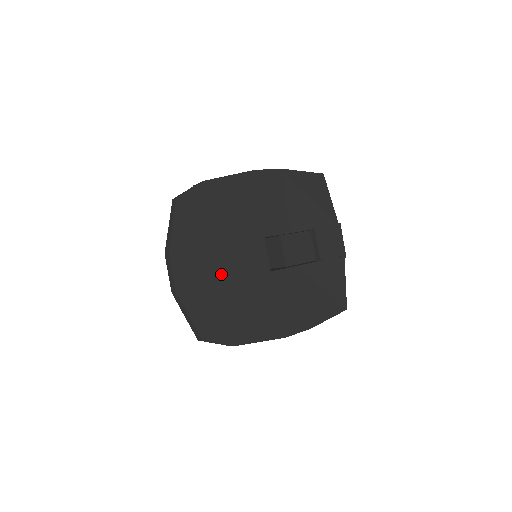
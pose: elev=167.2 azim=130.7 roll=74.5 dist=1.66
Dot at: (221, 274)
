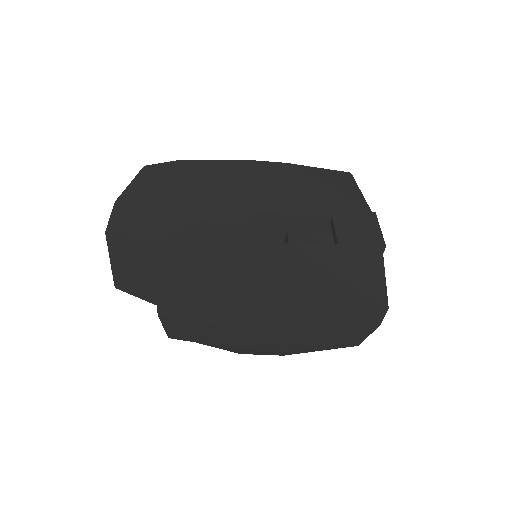
Dot at: (172, 229)
